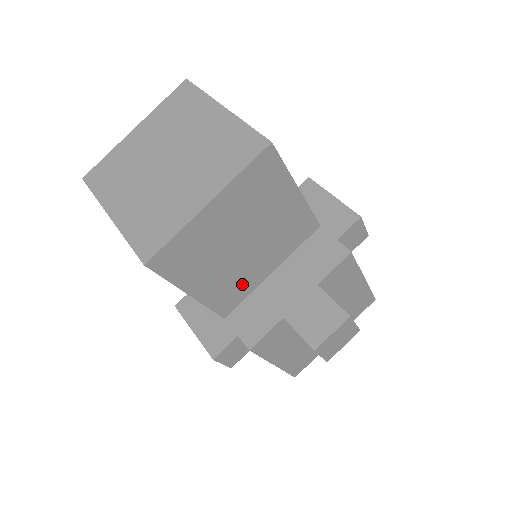
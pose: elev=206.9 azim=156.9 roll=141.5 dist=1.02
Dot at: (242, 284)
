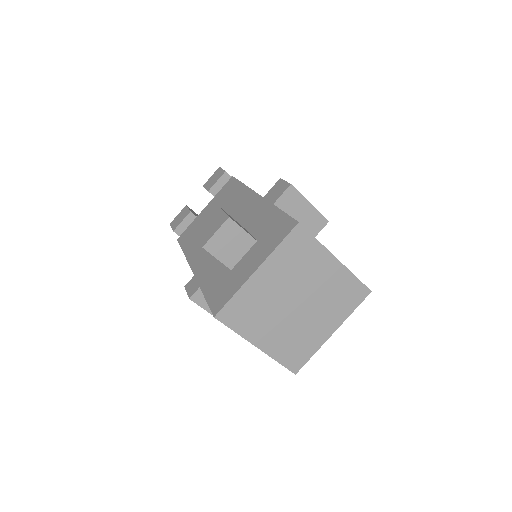
Dot at: occluded
